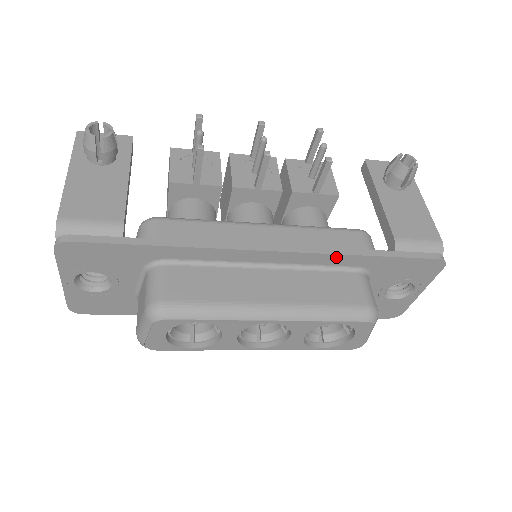
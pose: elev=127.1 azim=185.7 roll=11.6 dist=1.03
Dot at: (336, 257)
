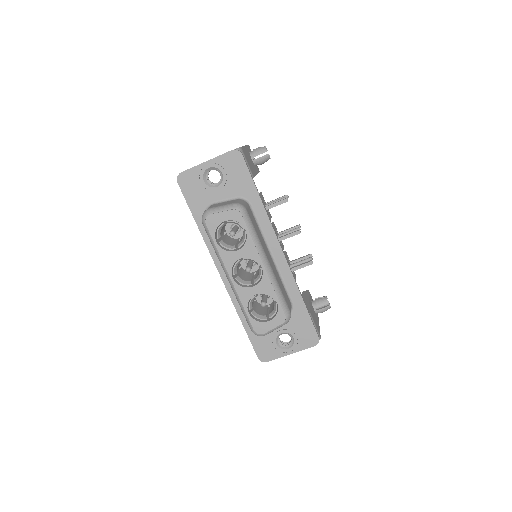
Dot at: (294, 285)
